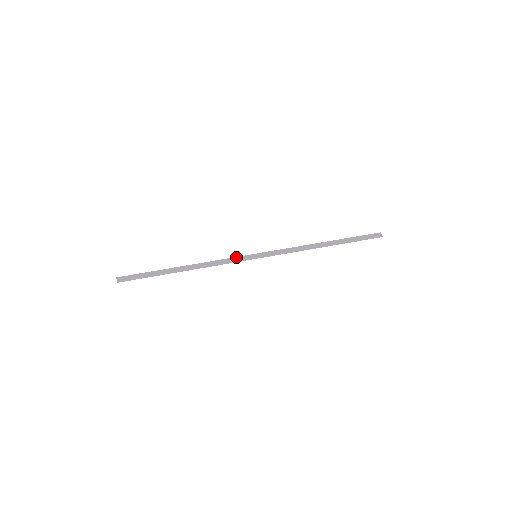
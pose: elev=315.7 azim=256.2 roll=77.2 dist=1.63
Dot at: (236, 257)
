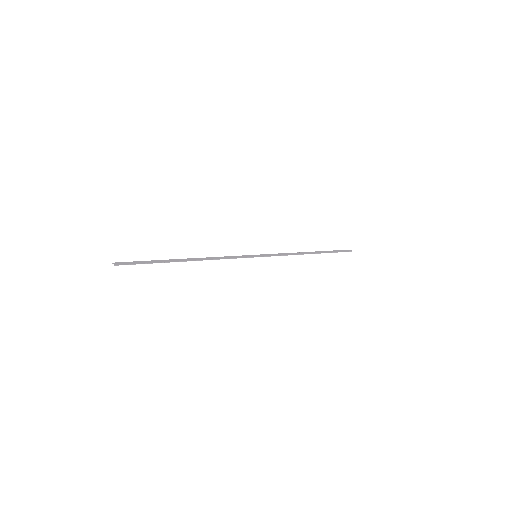
Dot at: (237, 256)
